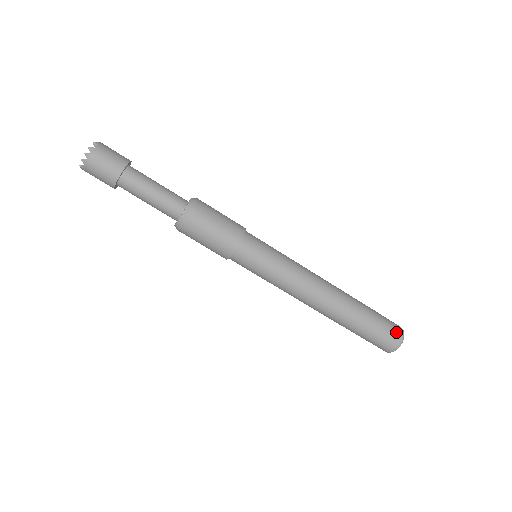
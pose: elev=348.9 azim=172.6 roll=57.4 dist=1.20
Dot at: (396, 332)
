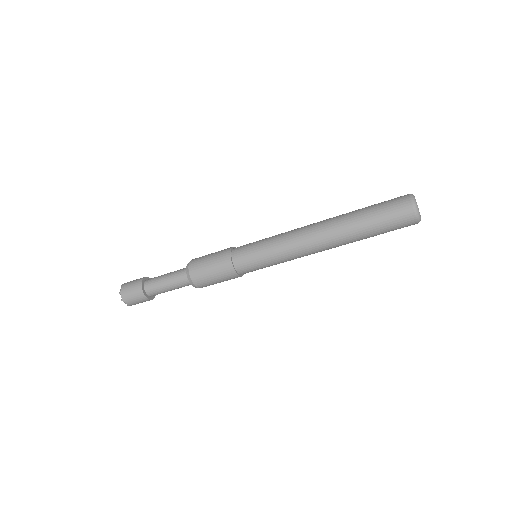
Dot at: (405, 214)
